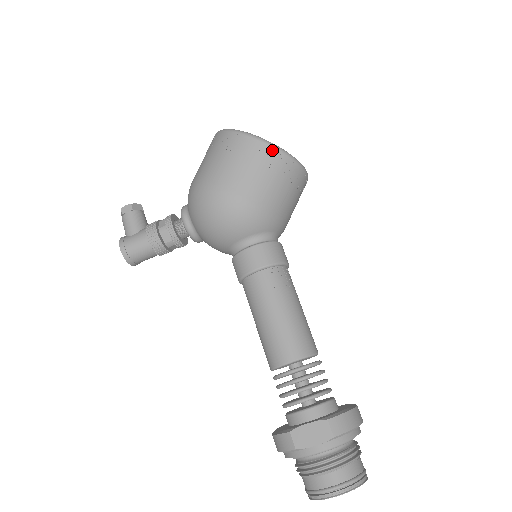
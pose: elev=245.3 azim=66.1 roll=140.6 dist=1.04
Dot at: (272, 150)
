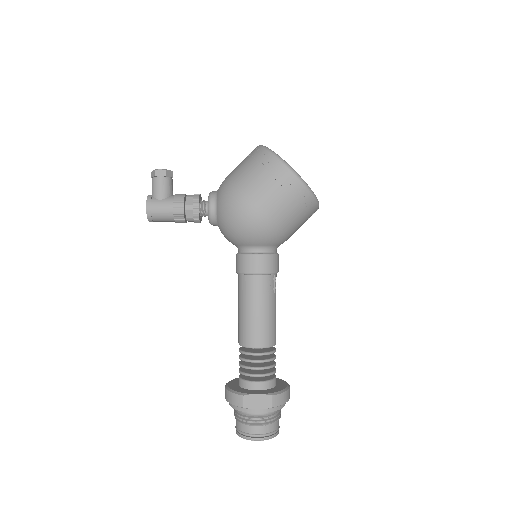
Dot at: (305, 190)
